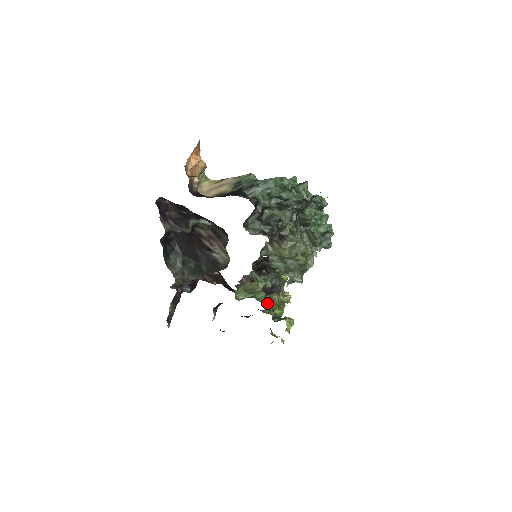
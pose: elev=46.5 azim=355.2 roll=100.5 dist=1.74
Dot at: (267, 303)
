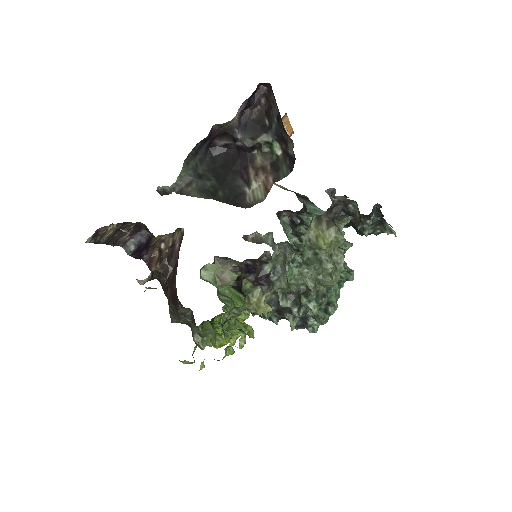
Dot at: (243, 290)
